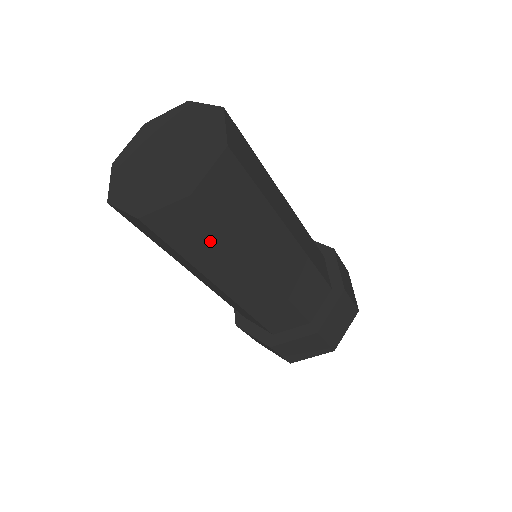
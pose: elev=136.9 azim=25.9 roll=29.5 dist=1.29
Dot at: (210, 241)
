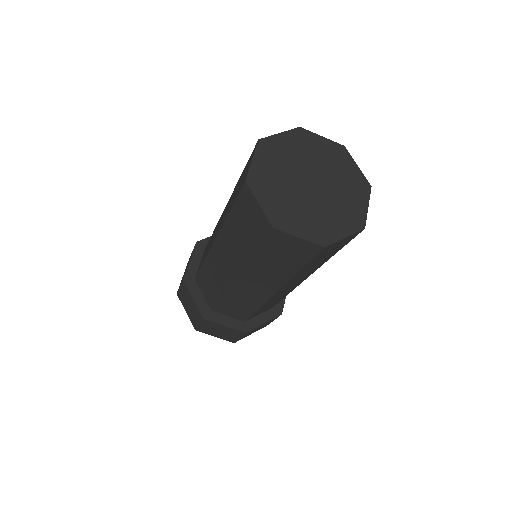
Dot at: (325, 258)
